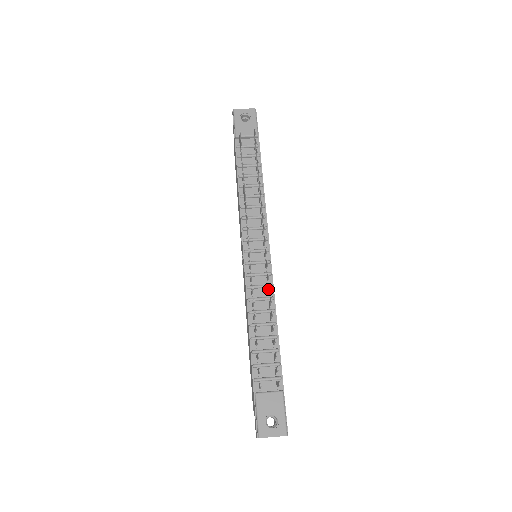
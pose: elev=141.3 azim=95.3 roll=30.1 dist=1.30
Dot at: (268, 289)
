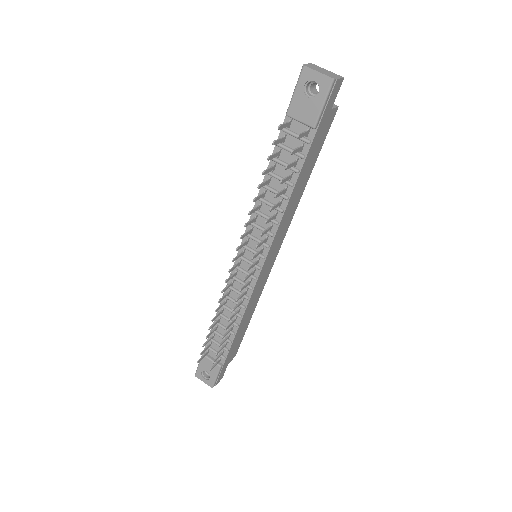
Dot at: (238, 303)
